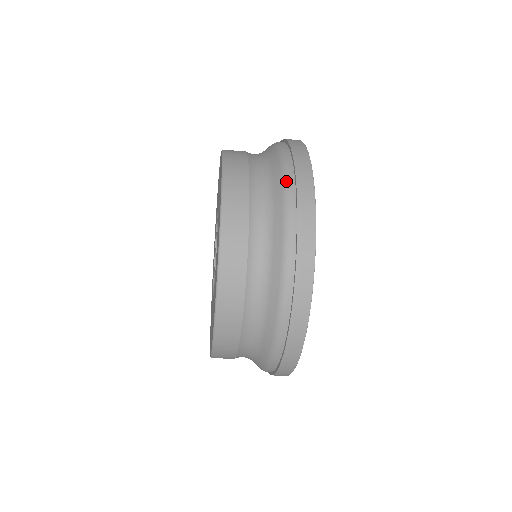
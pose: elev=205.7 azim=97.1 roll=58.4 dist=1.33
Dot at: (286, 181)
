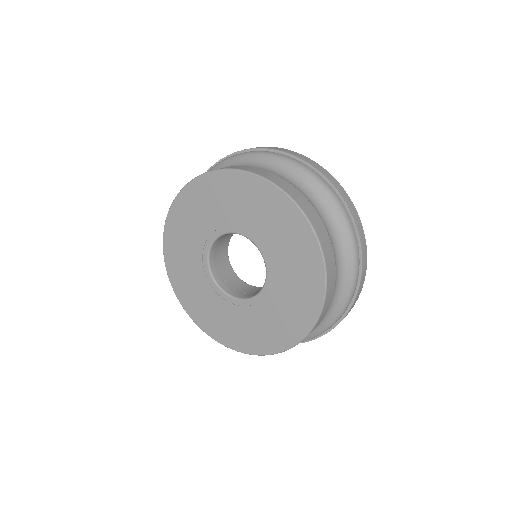
Dot at: occluded
